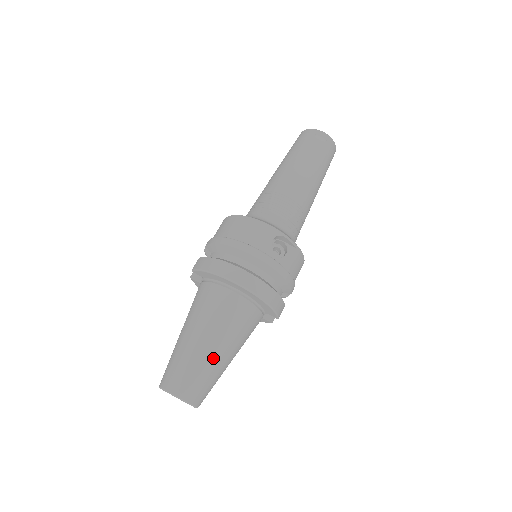
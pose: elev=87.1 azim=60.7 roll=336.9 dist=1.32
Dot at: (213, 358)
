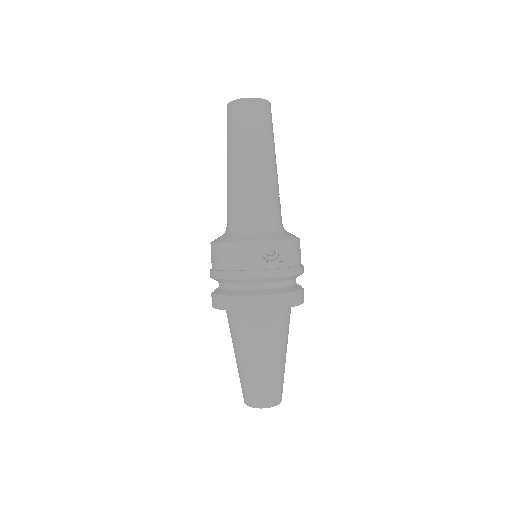
Dot at: (270, 368)
